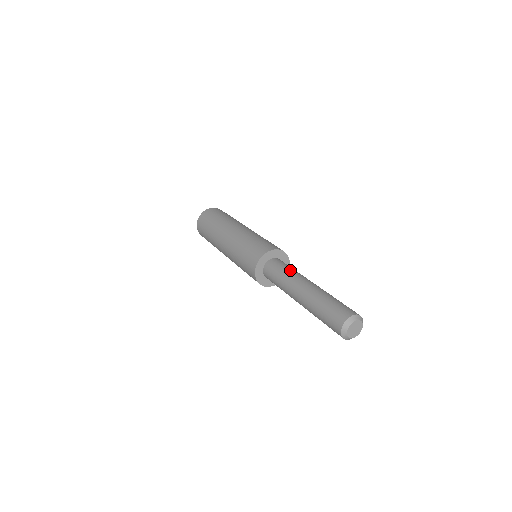
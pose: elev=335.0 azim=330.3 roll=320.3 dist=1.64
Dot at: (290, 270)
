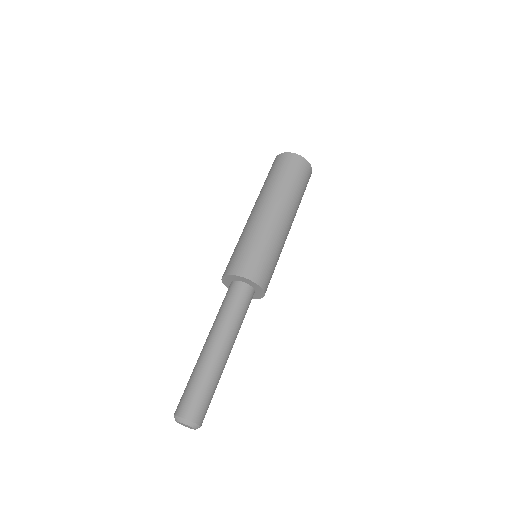
Dot at: (223, 311)
